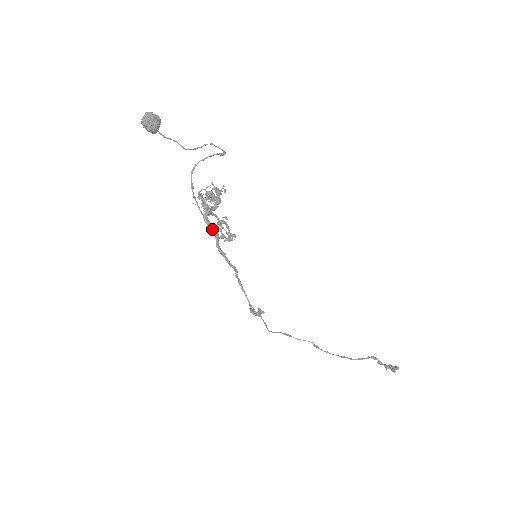
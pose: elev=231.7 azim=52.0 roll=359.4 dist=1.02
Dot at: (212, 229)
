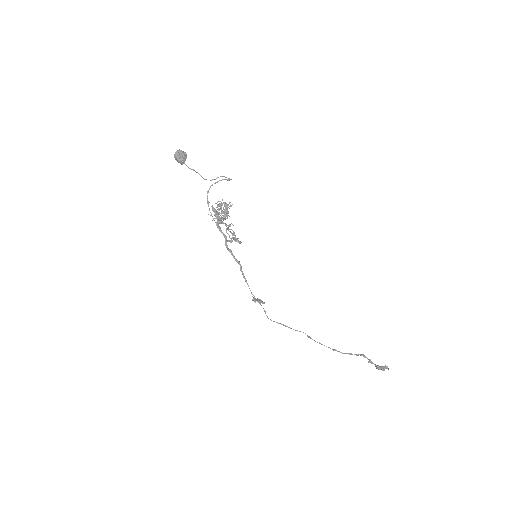
Dot at: (222, 232)
